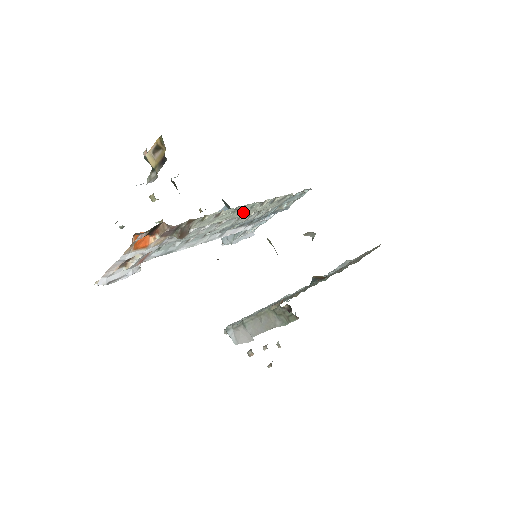
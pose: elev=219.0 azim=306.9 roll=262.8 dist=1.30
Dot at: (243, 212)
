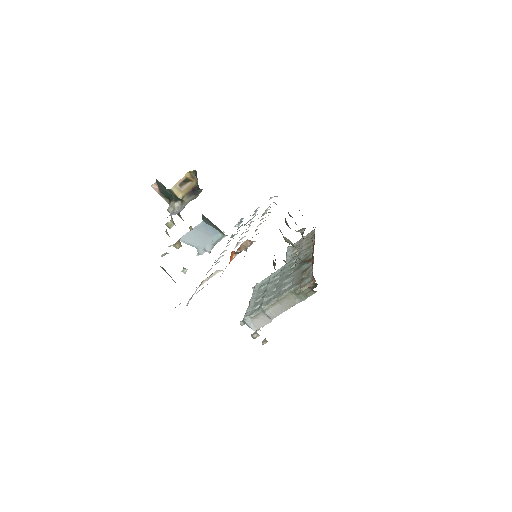
Dot at: occluded
